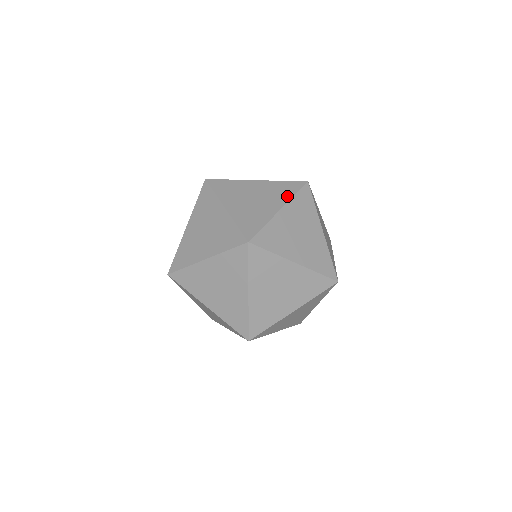
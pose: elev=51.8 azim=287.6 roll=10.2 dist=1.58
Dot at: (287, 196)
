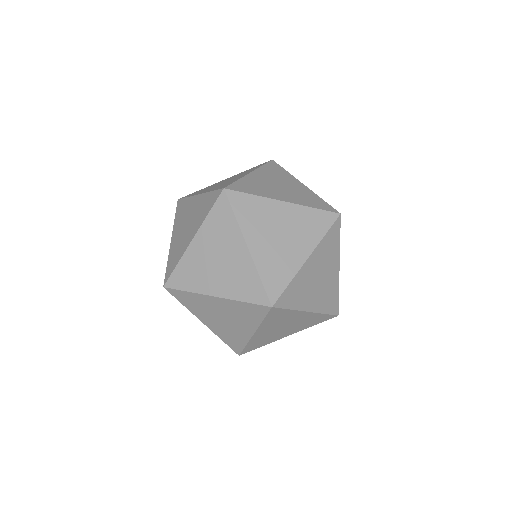
Dot at: (317, 236)
